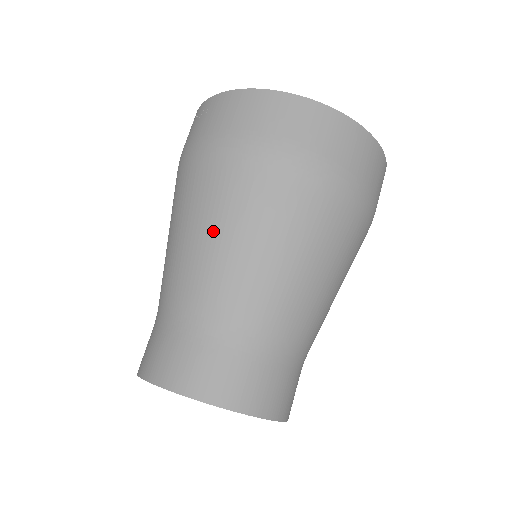
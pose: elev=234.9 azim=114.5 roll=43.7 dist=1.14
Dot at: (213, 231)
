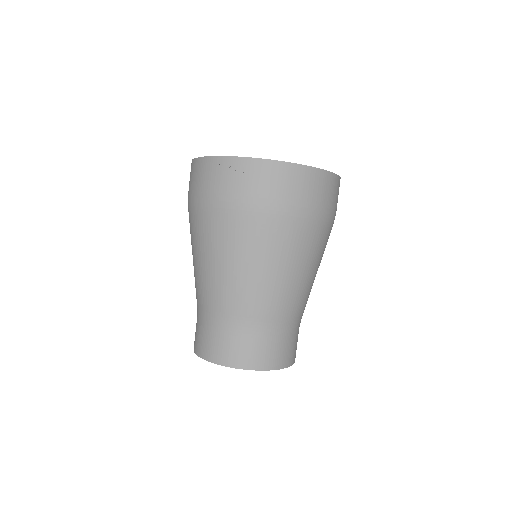
Dot at: (299, 271)
